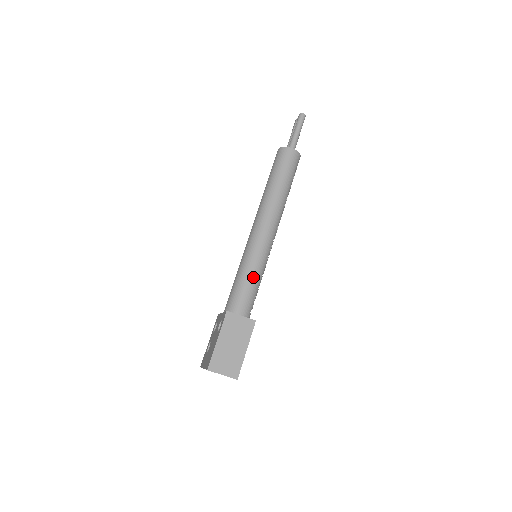
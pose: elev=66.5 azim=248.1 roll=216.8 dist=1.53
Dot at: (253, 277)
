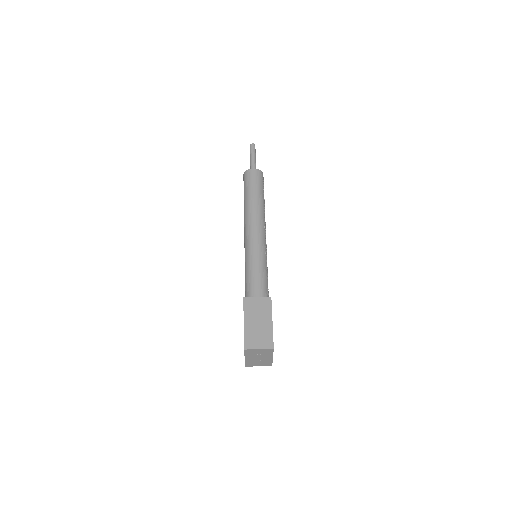
Dot at: (258, 269)
